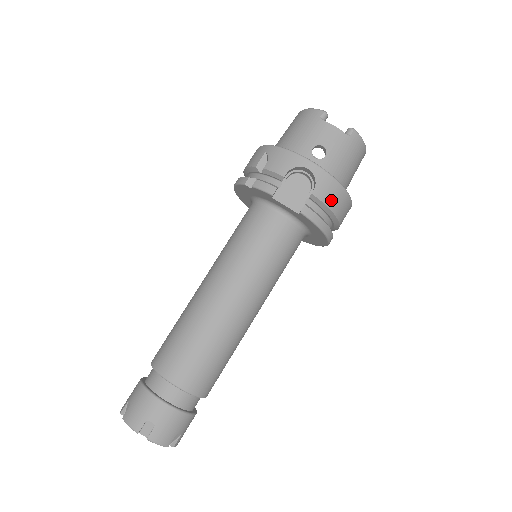
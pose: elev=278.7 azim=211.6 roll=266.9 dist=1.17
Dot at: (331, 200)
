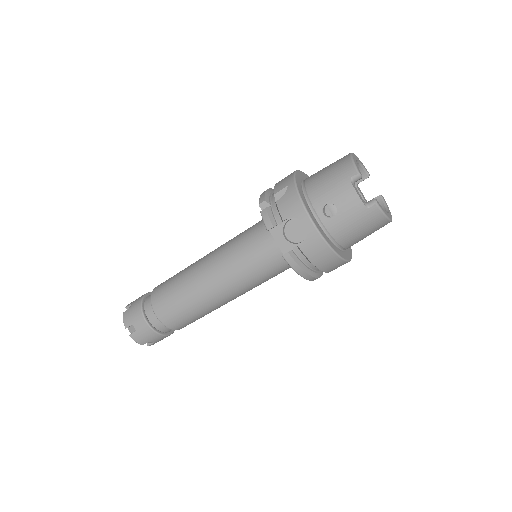
Dot at: (316, 257)
